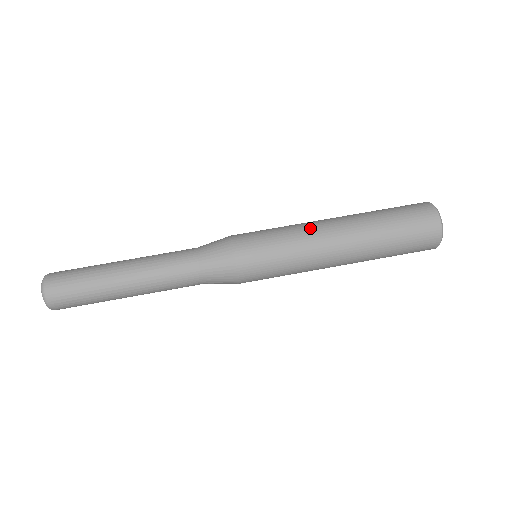
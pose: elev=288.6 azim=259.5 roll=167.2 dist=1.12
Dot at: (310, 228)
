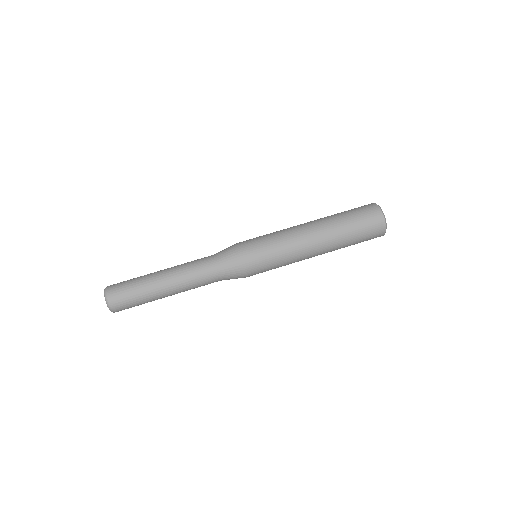
Dot at: (292, 230)
